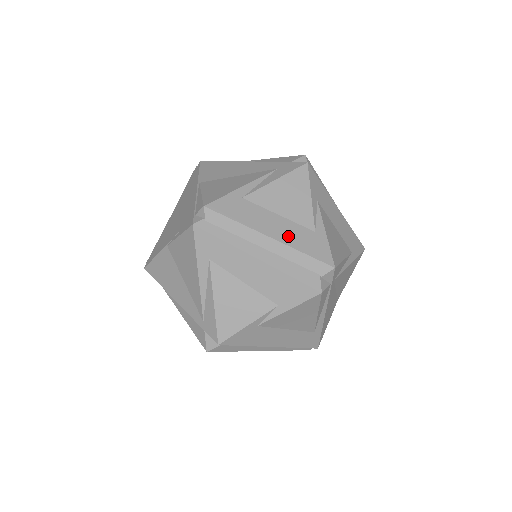
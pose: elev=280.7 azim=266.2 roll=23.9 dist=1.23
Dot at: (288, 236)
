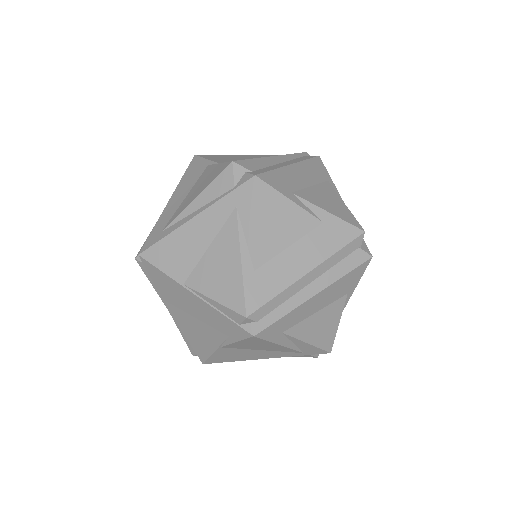
Dot at: (316, 253)
